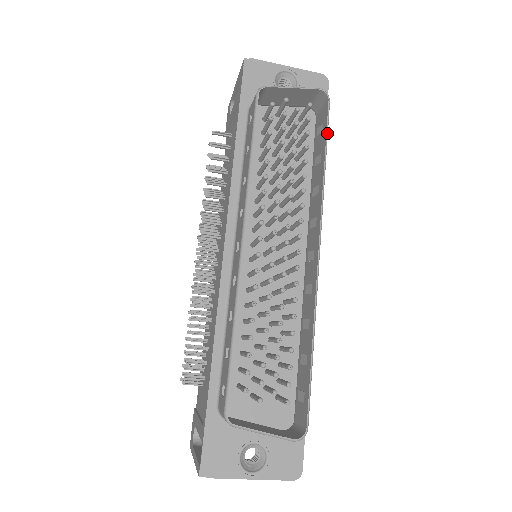
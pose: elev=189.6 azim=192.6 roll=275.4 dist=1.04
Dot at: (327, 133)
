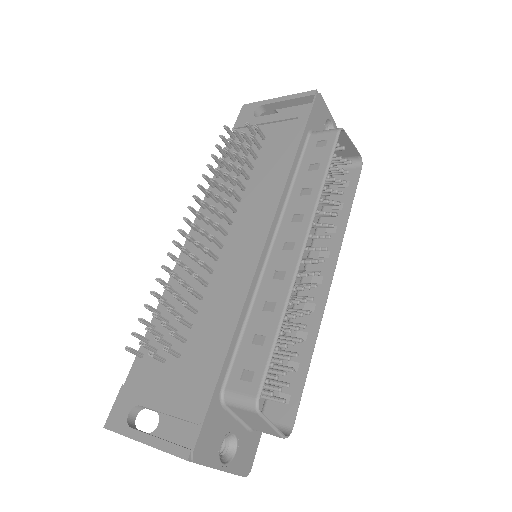
Dot at: occluded
